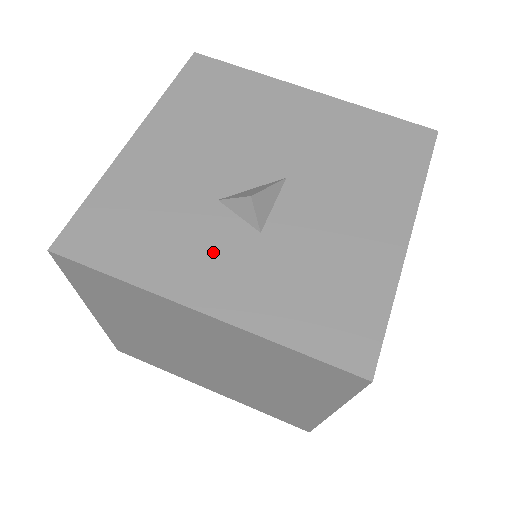
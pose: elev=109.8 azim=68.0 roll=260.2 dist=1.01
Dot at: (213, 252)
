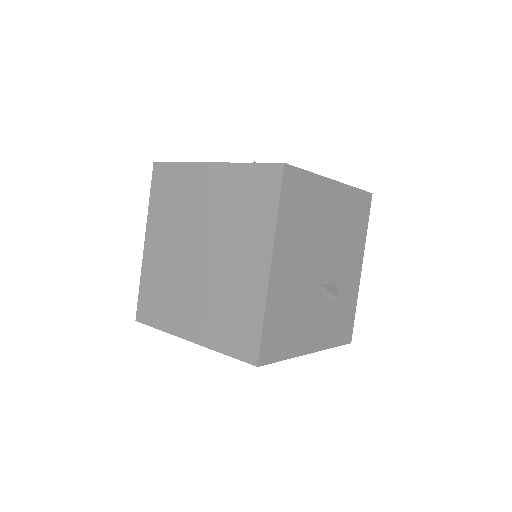
Dot at: occluded
